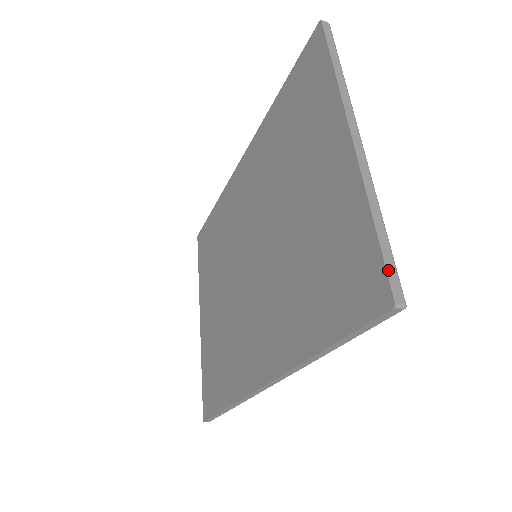
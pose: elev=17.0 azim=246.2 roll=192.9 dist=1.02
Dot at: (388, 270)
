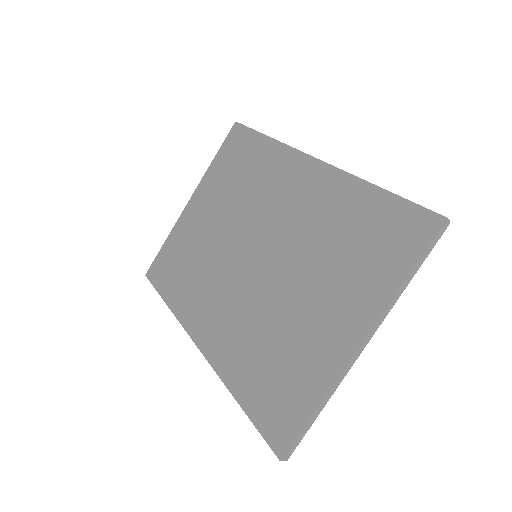
Dot at: (295, 443)
